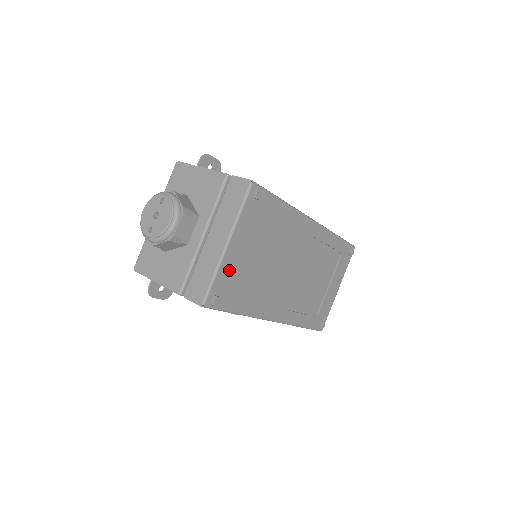
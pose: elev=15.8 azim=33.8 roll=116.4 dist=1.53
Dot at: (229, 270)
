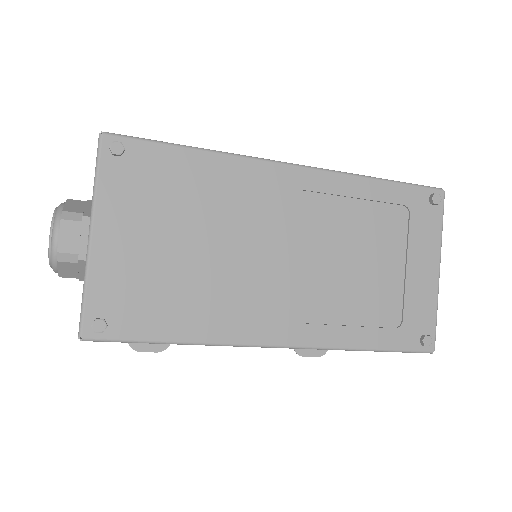
Dot at: (114, 275)
